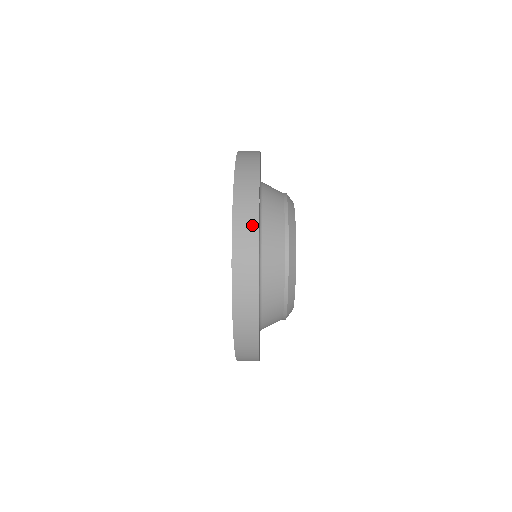
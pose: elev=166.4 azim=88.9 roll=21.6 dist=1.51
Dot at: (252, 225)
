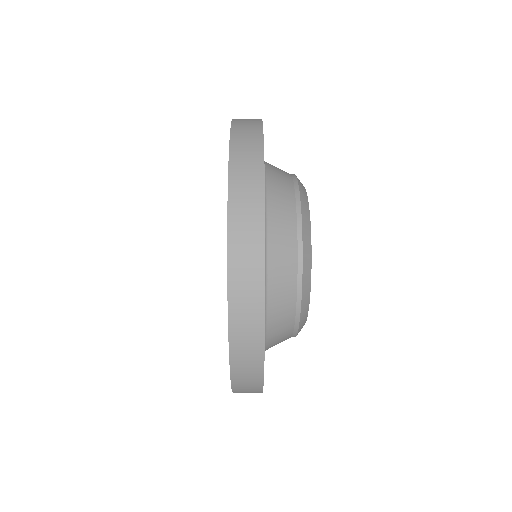
Dot at: (255, 367)
